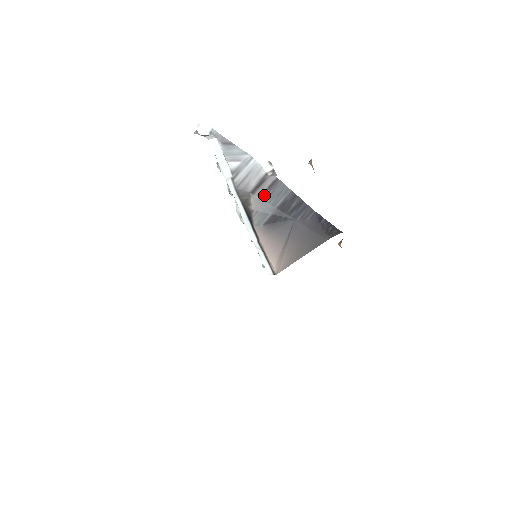
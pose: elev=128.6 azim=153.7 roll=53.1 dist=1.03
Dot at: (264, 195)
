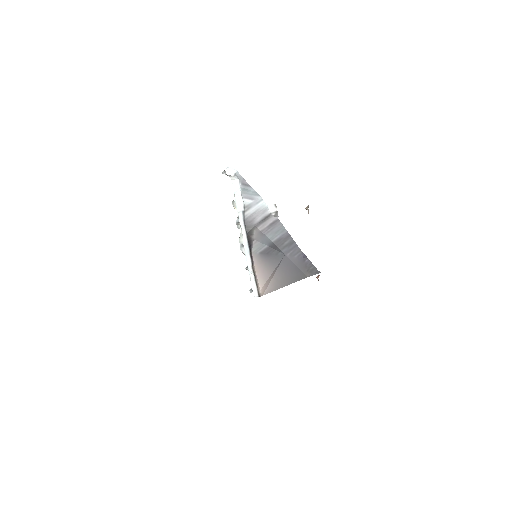
Dot at: (265, 230)
